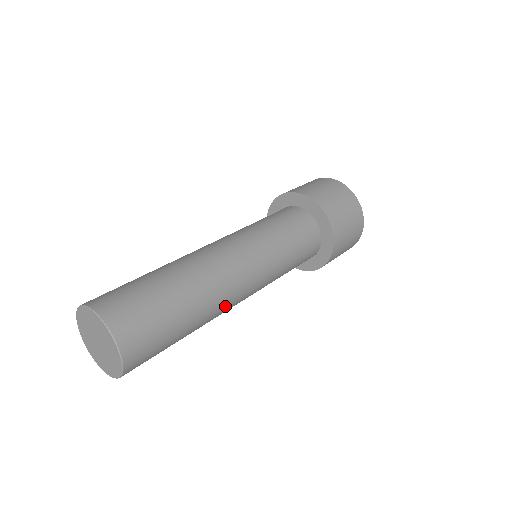
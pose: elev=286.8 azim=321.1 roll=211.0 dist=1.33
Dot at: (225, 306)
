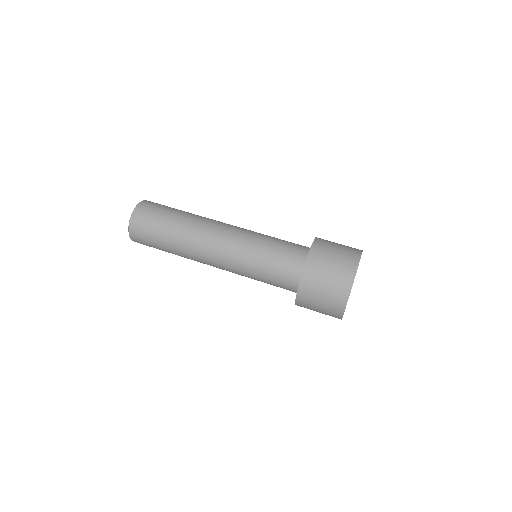
Dot at: (199, 241)
